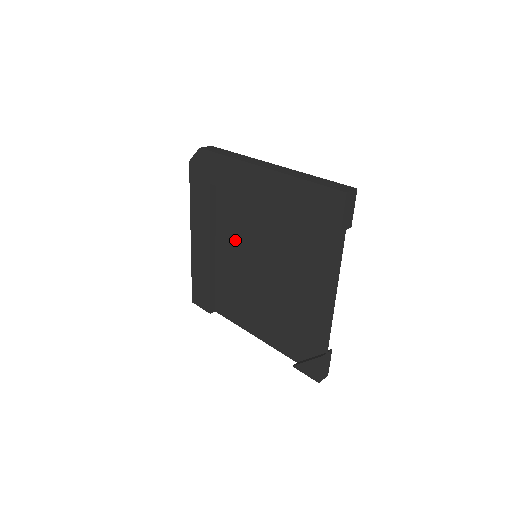
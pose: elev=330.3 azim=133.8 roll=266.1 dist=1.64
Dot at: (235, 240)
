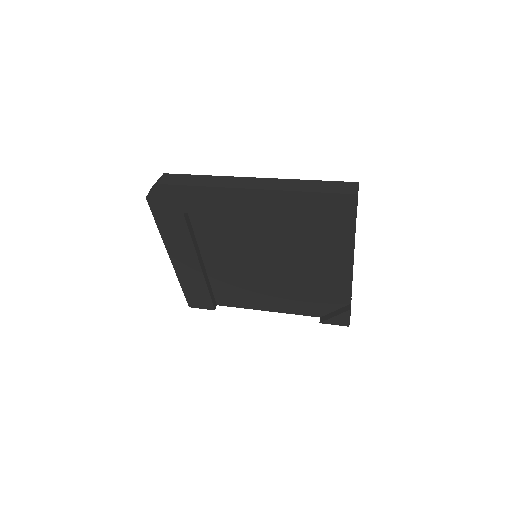
Dot at: (226, 249)
